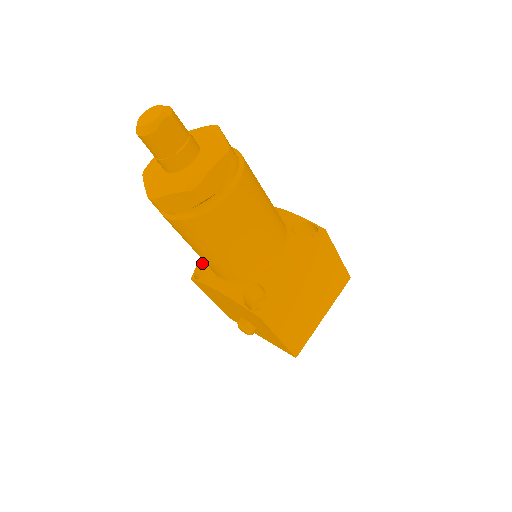
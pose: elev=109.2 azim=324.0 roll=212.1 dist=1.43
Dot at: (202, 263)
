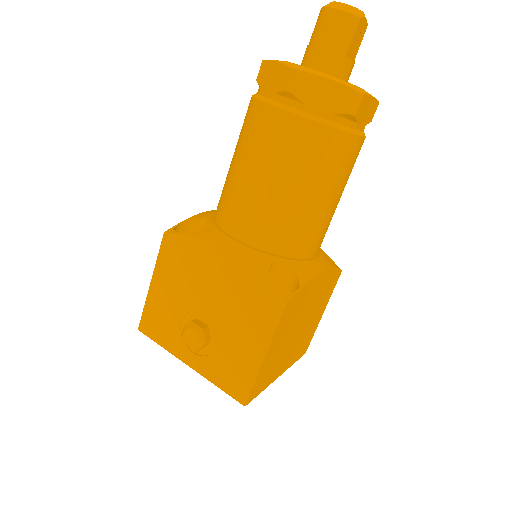
Dot at: (187, 225)
